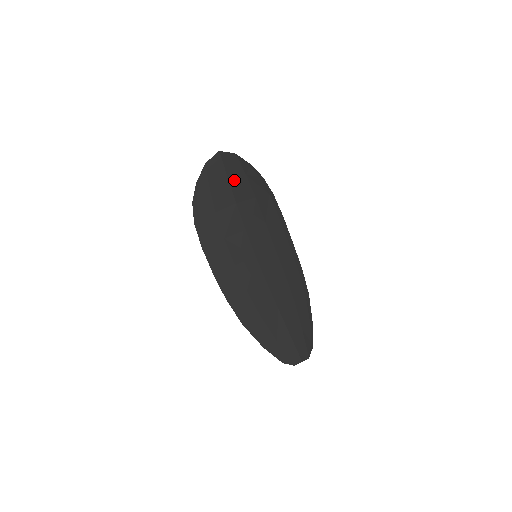
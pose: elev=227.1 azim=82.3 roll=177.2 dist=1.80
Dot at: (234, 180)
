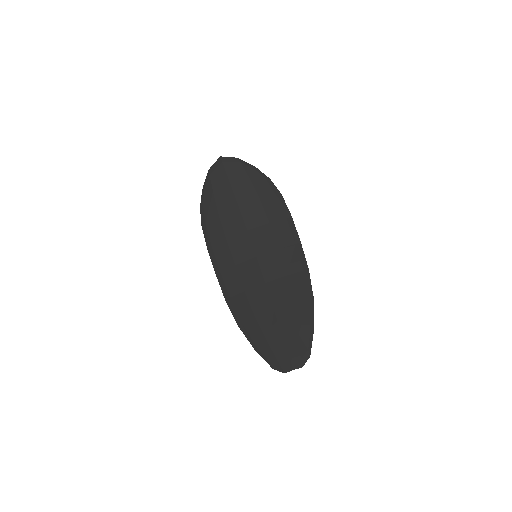
Dot at: (236, 183)
